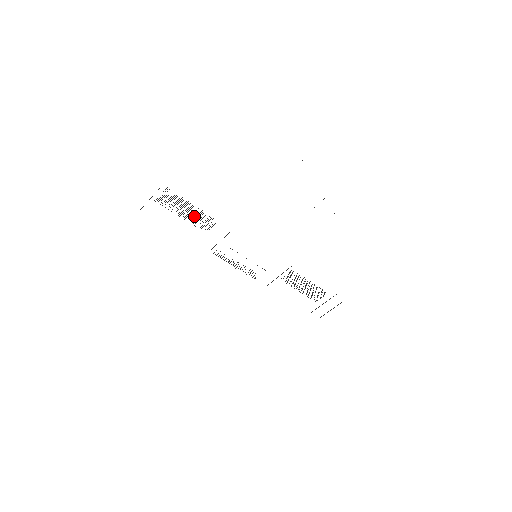
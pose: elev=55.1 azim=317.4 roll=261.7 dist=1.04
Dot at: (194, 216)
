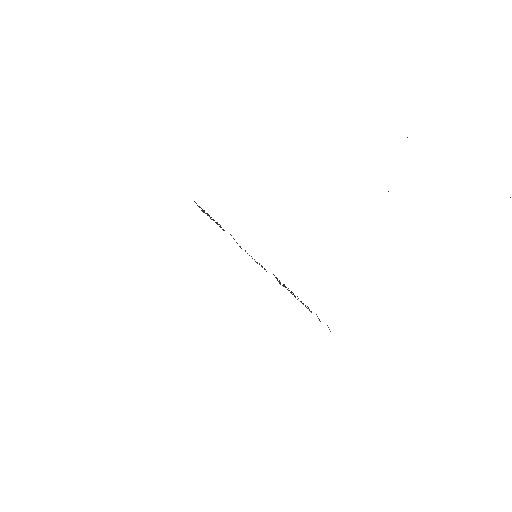
Dot at: (214, 220)
